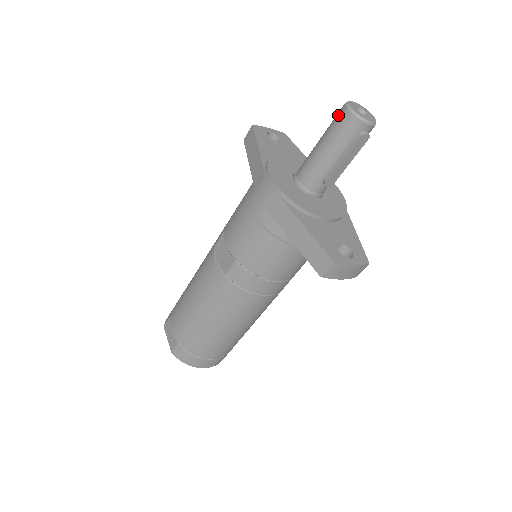
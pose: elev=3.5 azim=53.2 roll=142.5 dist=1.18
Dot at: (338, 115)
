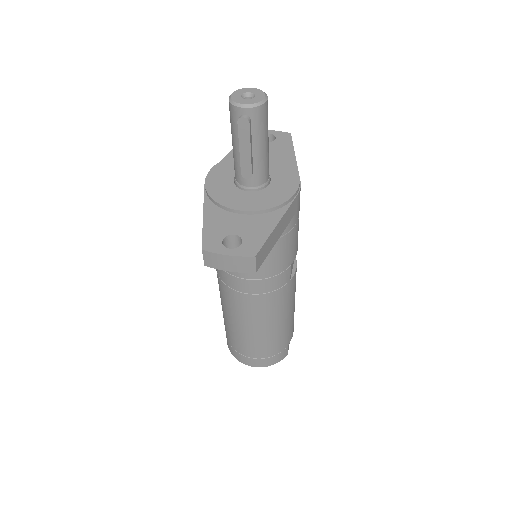
Dot at: occluded
